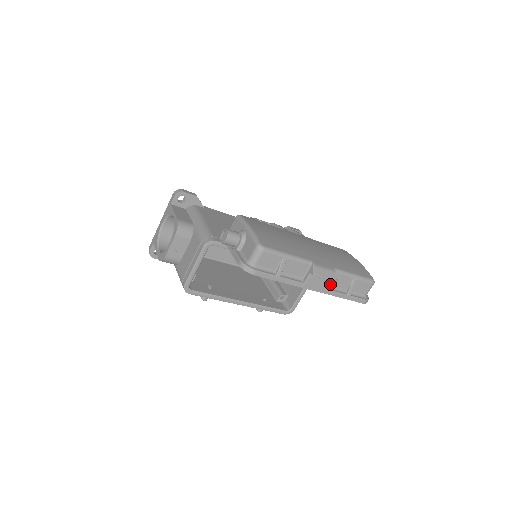
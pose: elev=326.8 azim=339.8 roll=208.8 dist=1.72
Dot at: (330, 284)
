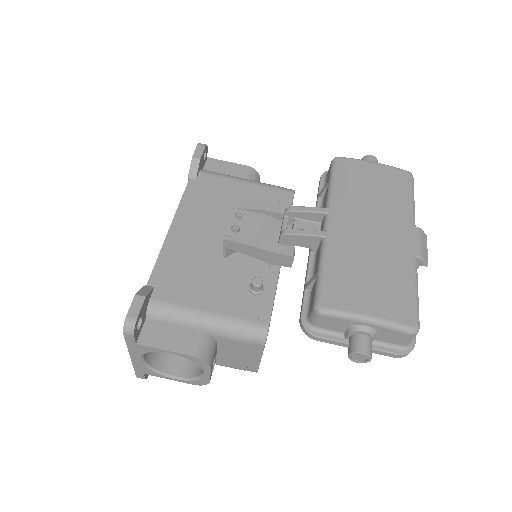
Dot at: occluded
